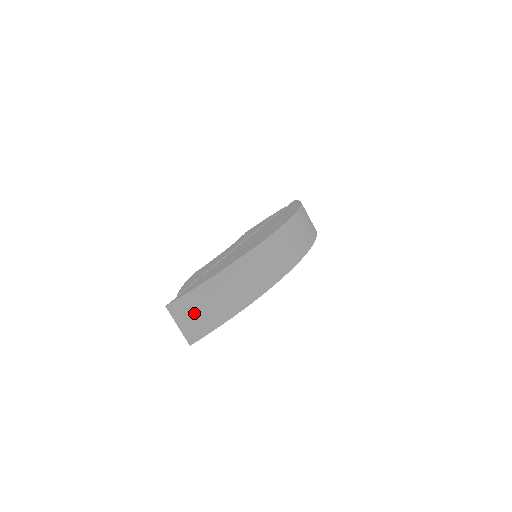
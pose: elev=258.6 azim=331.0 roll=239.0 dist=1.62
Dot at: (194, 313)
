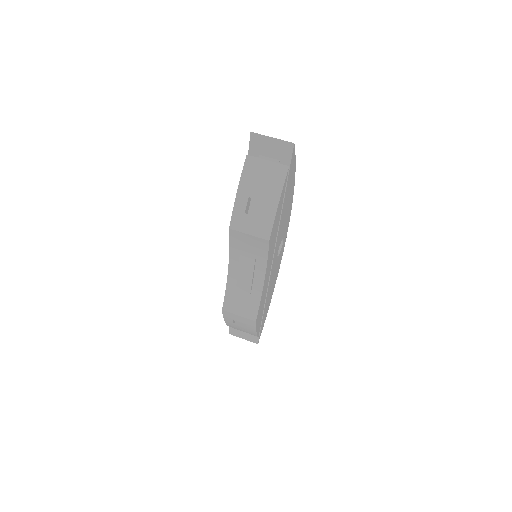
Dot at: occluded
